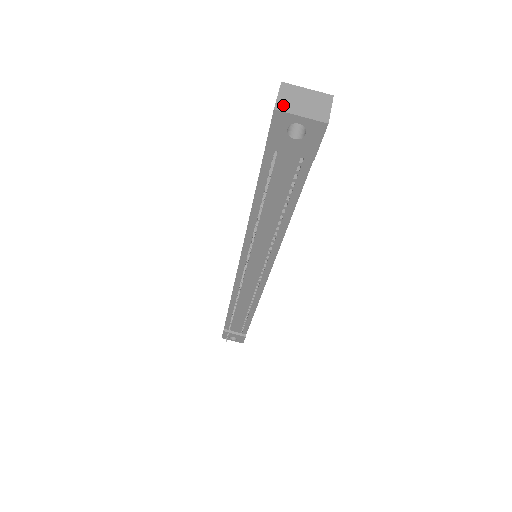
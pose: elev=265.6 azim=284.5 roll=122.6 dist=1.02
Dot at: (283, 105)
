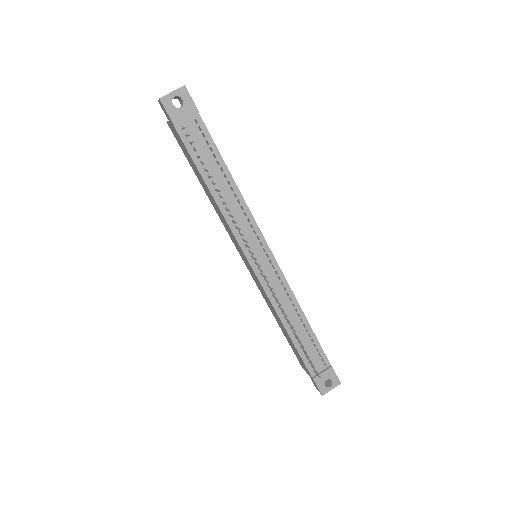
Dot at: (162, 97)
